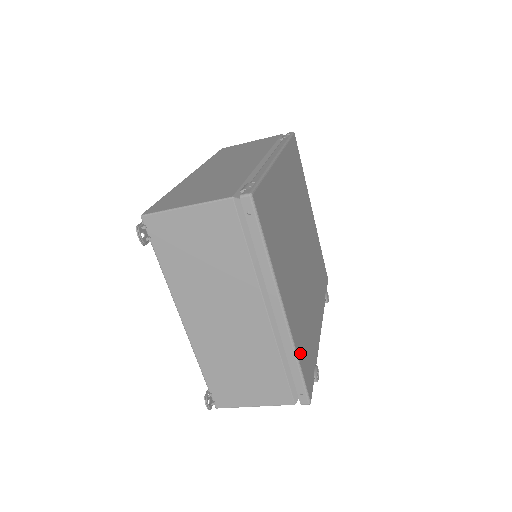
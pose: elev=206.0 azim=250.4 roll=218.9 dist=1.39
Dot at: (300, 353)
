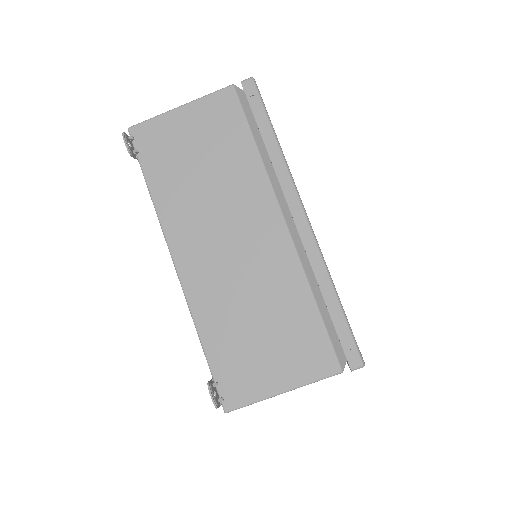
Dot at: occluded
